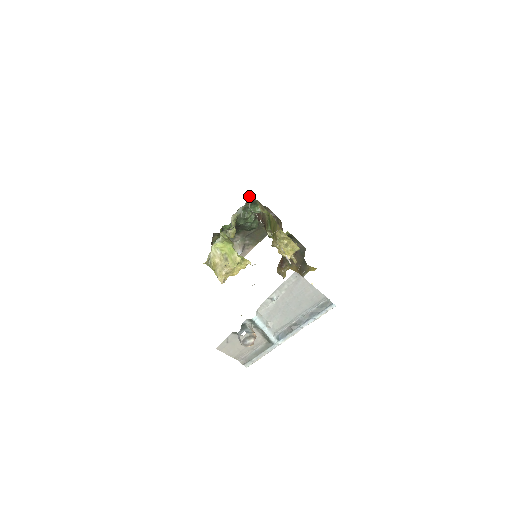
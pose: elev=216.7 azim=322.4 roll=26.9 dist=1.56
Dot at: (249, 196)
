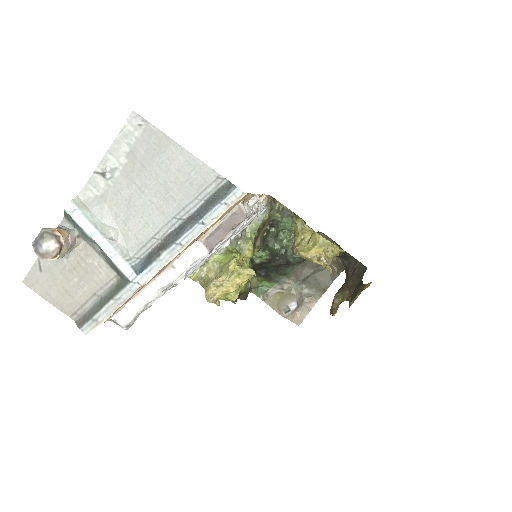
Dot at: (275, 203)
